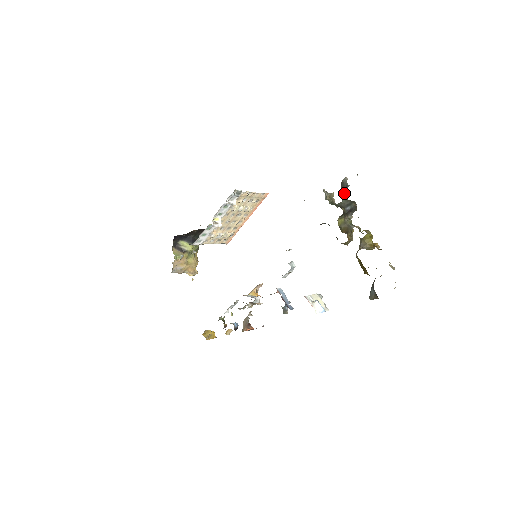
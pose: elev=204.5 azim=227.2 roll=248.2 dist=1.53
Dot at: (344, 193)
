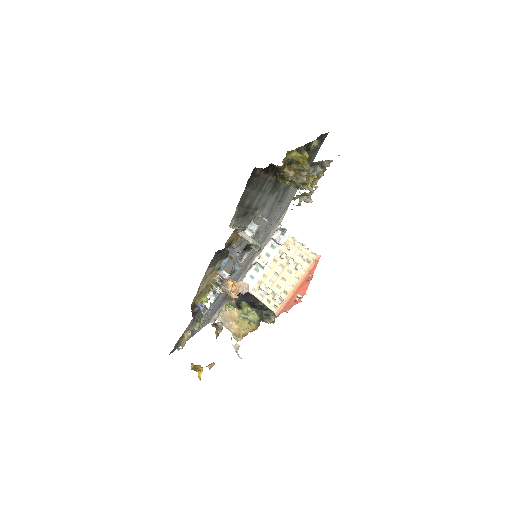
Dot at: occluded
